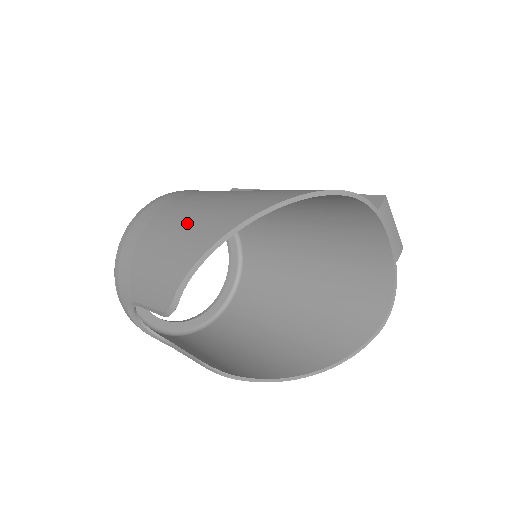
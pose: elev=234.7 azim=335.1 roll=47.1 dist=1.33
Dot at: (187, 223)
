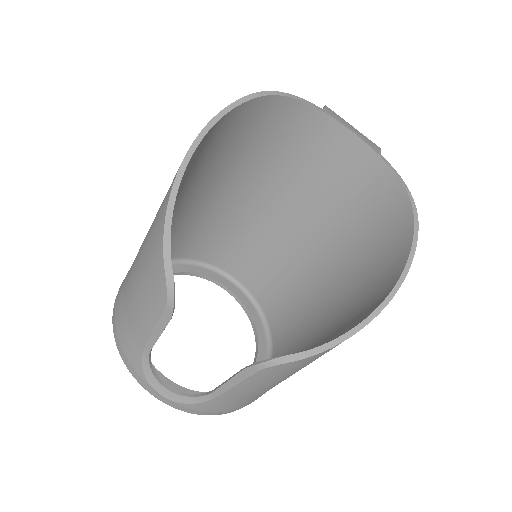
Dot at: occluded
